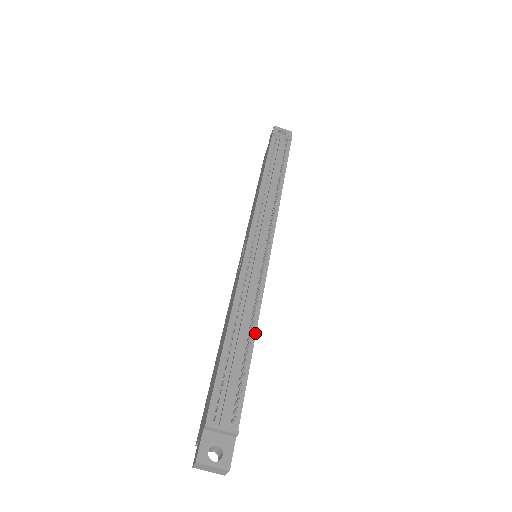
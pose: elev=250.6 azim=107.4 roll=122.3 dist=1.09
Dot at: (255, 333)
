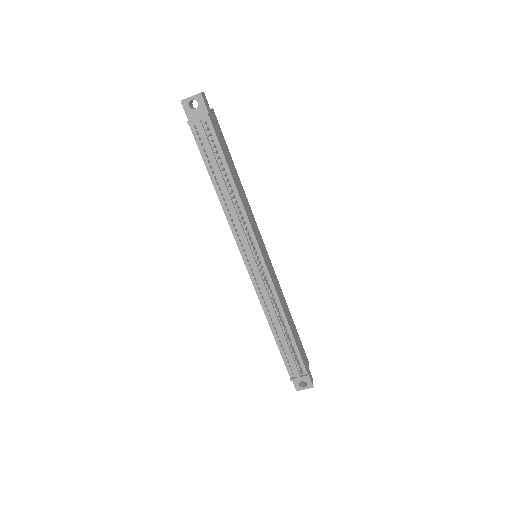
Dot at: (287, 323)
